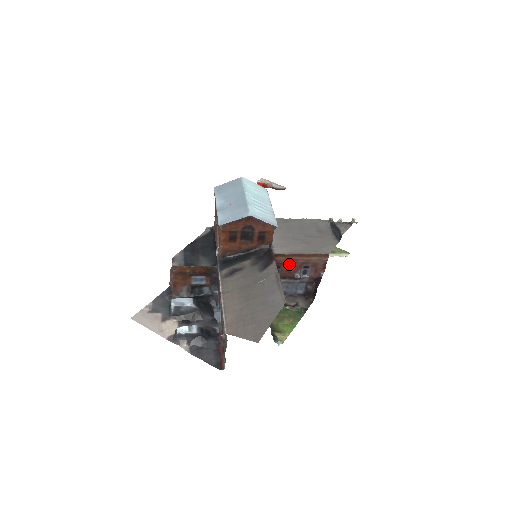
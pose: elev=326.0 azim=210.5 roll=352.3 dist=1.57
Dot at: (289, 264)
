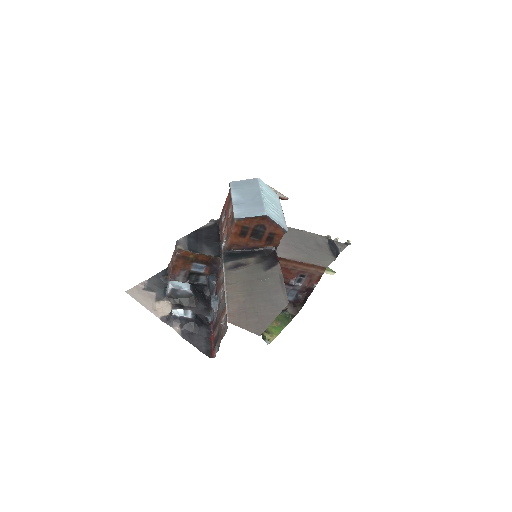
Dot at: (288, 270)
